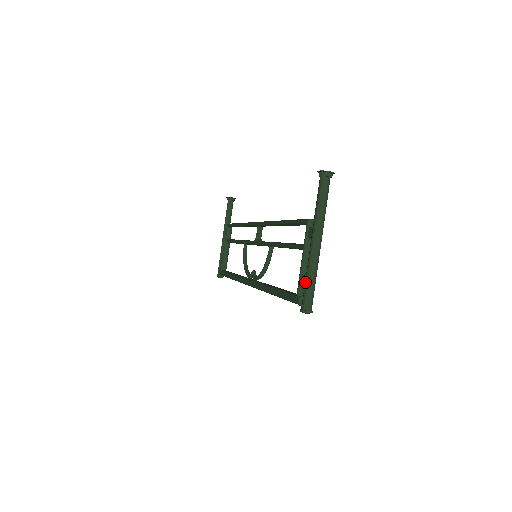
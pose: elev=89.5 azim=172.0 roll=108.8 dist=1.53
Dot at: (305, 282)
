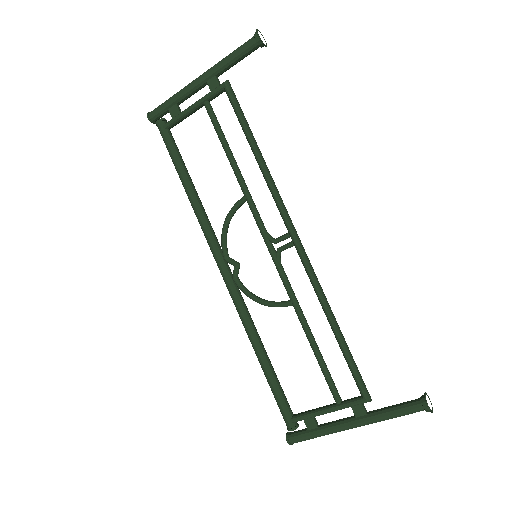
Dot at: (314, 435)
